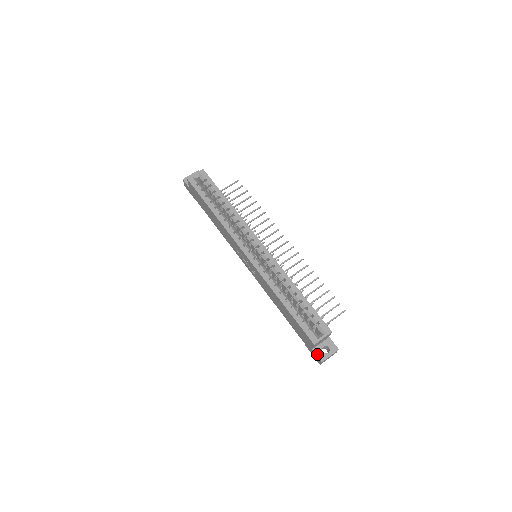
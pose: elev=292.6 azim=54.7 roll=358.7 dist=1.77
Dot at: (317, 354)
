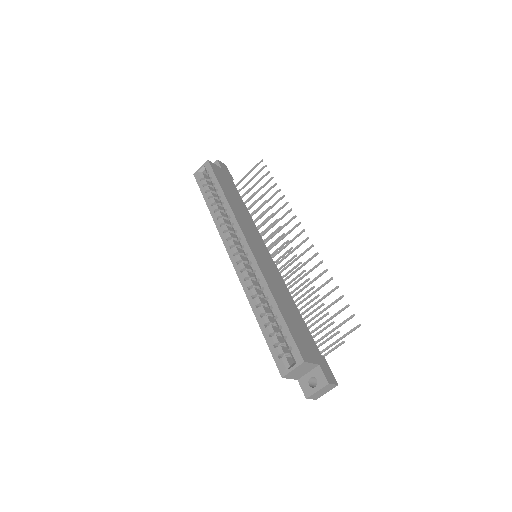
Dot at: (302, 387)
